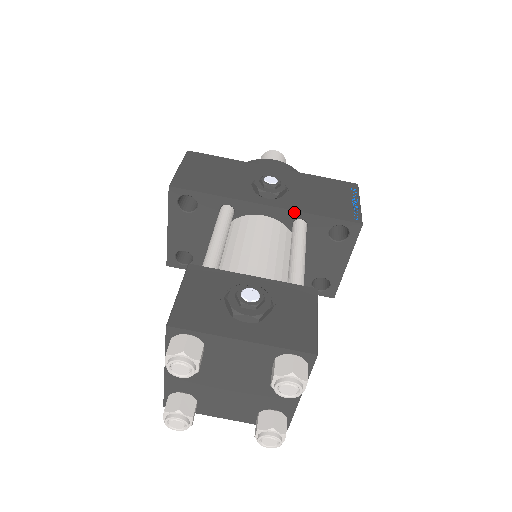
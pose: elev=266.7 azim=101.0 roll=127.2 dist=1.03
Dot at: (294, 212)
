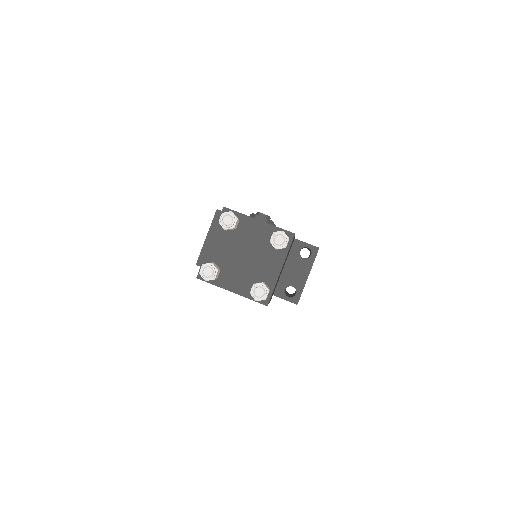
Dot at: occluded
